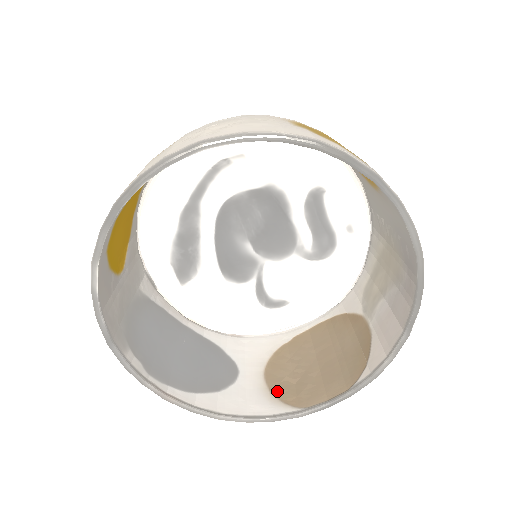
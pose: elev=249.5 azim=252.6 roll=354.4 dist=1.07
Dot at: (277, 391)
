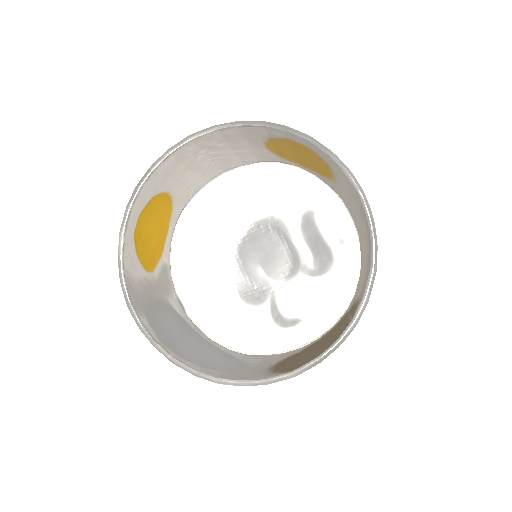
Dot at: (279, 370)
